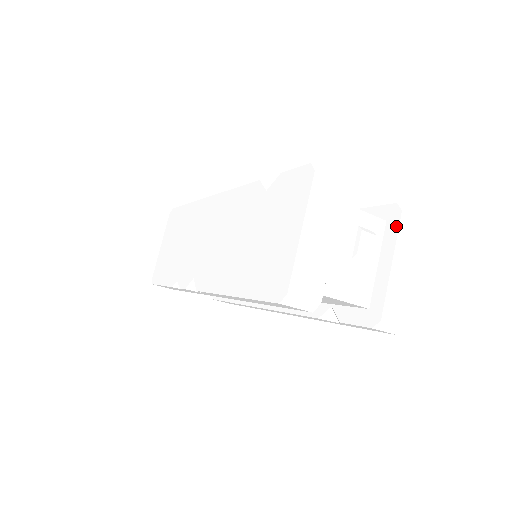
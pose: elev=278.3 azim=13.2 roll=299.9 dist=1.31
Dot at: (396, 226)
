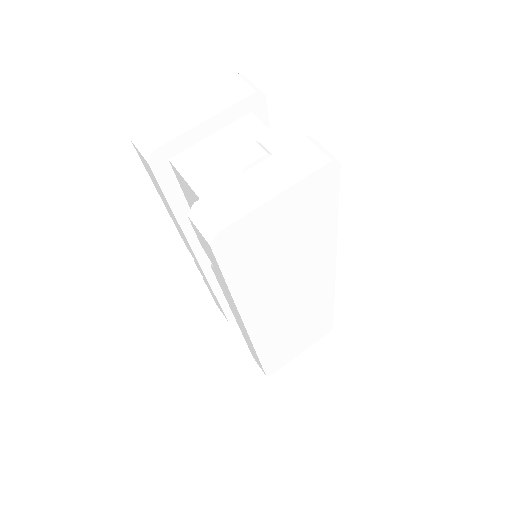
Dot at: (289, 147)
